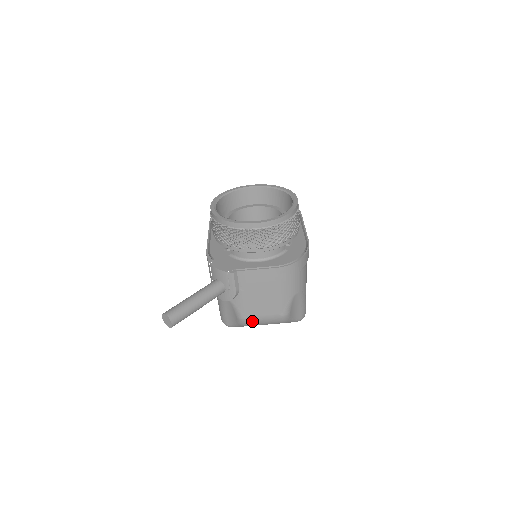
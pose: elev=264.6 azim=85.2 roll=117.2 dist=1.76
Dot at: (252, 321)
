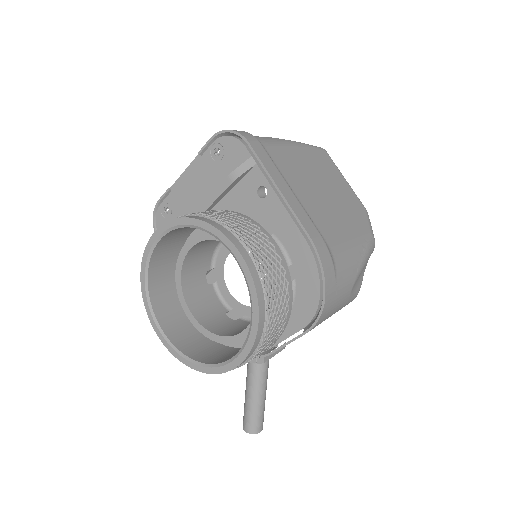
Dot at: occluded
